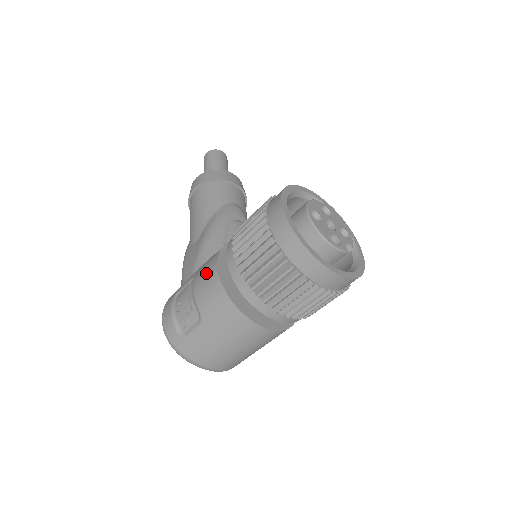
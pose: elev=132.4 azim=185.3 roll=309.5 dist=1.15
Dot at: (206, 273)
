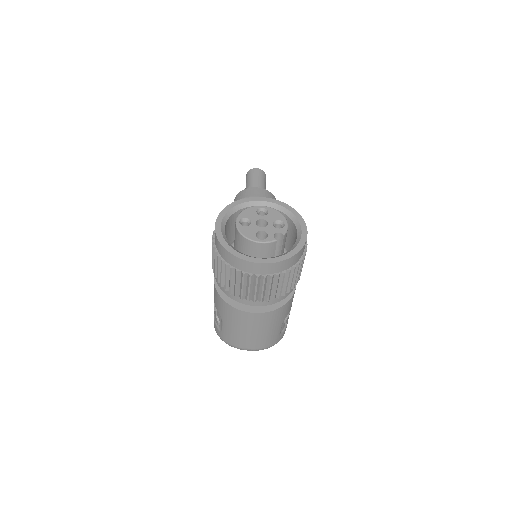
Dot at: occluded
